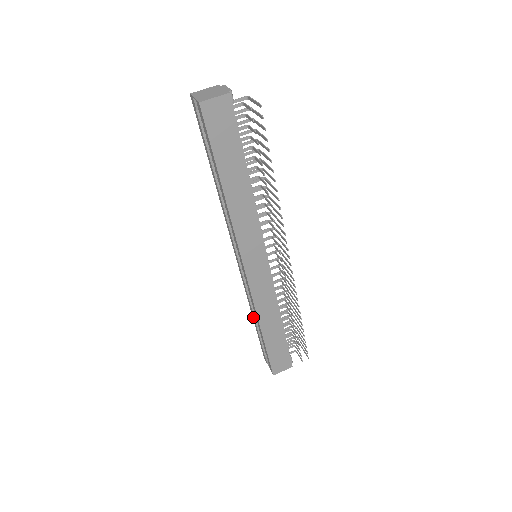
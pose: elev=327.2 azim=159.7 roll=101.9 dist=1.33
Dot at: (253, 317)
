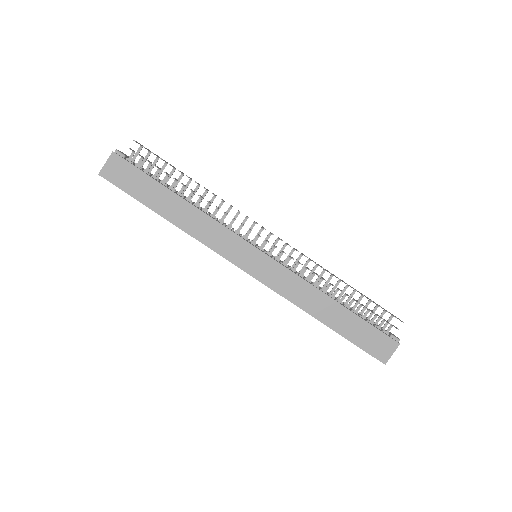
Dot at: occluded
